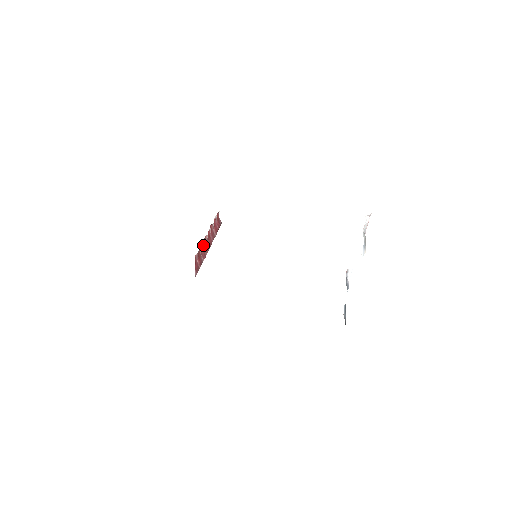
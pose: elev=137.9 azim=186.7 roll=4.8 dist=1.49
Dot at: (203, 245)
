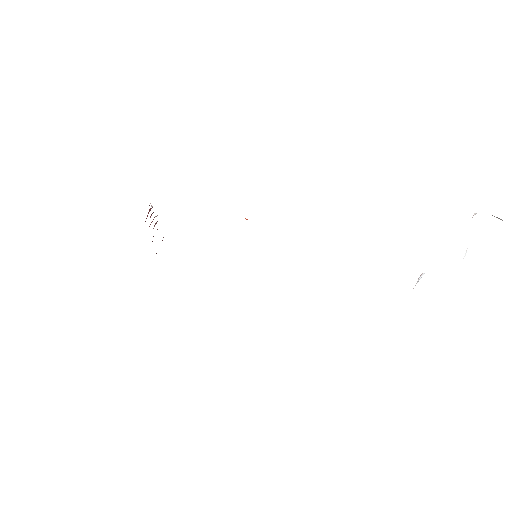
Dot at: occluded
